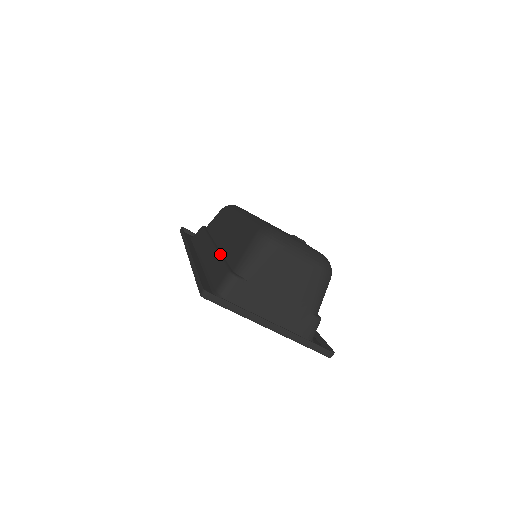
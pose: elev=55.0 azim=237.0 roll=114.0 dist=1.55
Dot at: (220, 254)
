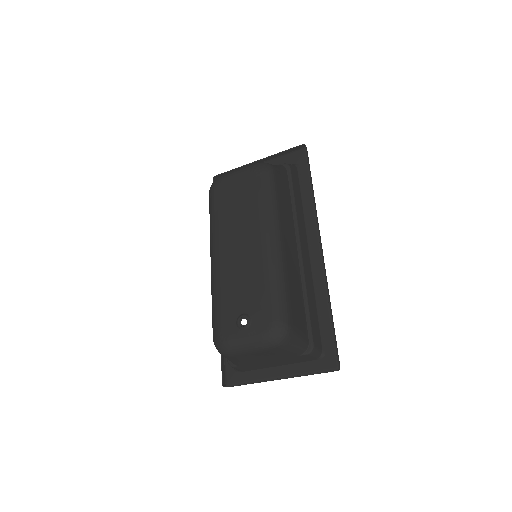
Dot at: occluded
